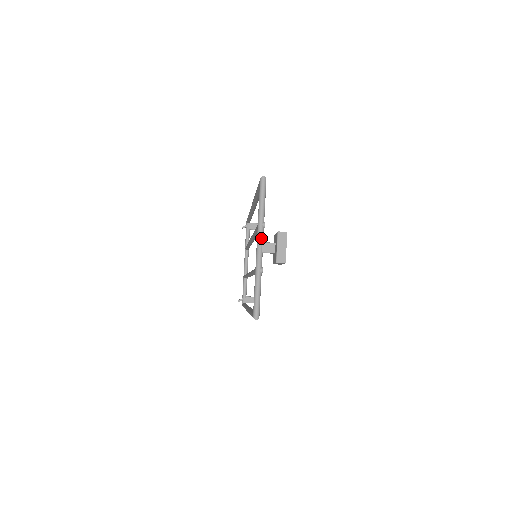
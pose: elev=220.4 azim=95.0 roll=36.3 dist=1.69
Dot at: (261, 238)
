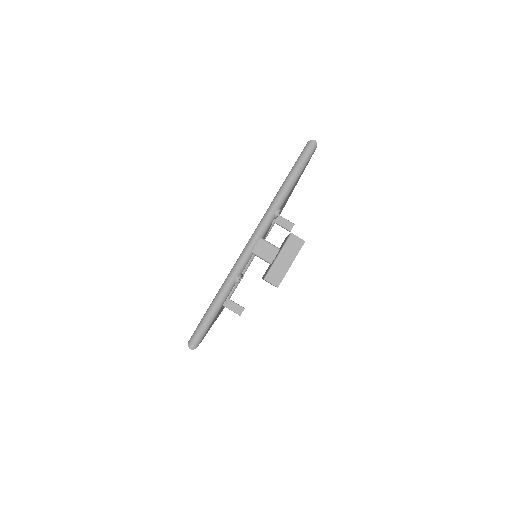
Dot at: (262, 230)
